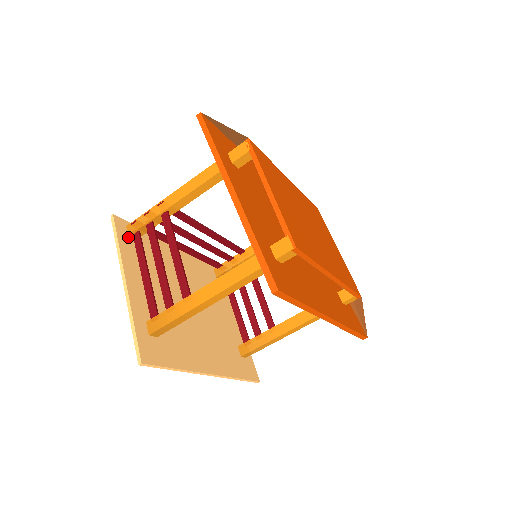
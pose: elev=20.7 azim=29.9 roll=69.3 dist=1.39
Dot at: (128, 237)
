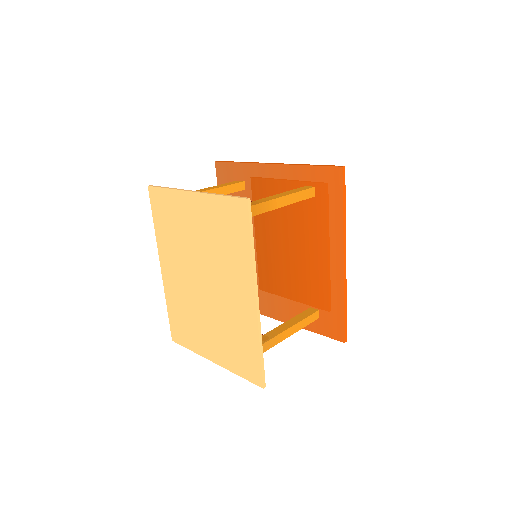
Dot at: occluded
